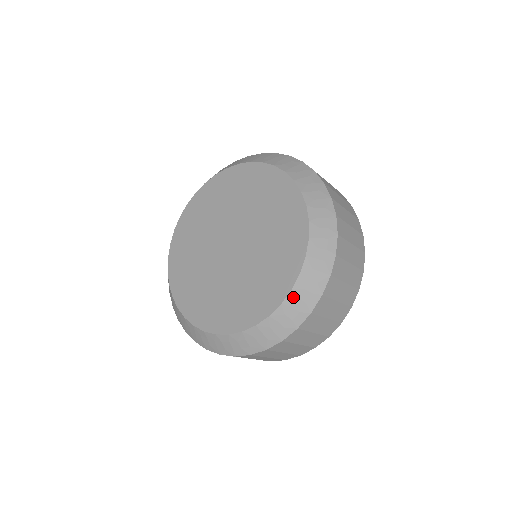
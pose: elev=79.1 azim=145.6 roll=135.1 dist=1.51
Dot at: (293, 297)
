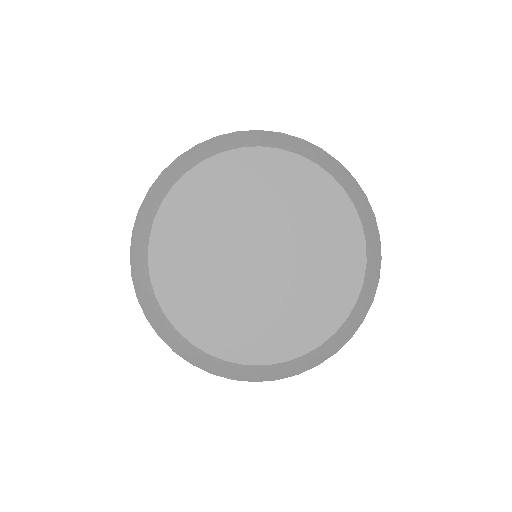
Dot at: (260, 369)
